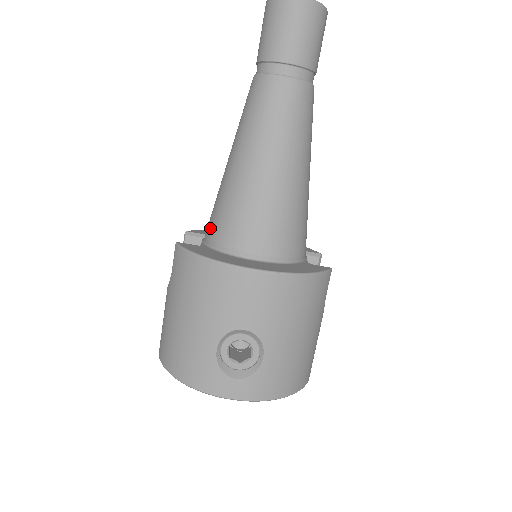
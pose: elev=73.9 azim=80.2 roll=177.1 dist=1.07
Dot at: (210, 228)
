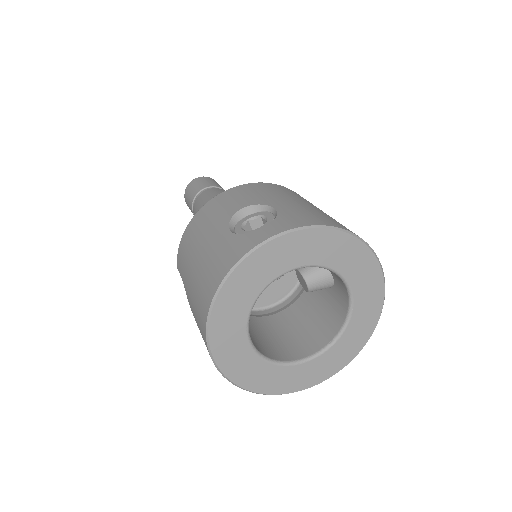
Dot at: occluded
